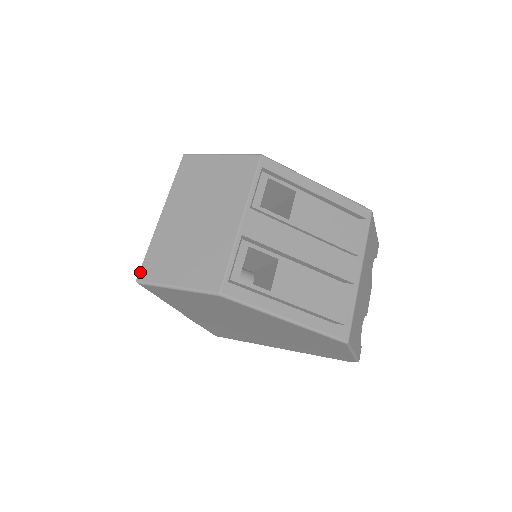
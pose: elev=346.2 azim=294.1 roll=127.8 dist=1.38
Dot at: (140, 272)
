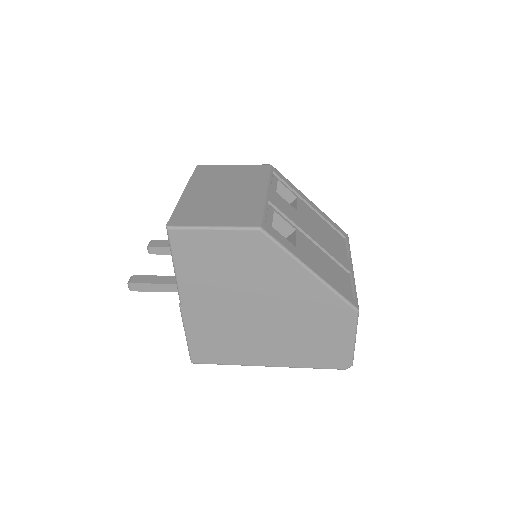
Dot at: (169, 221)
